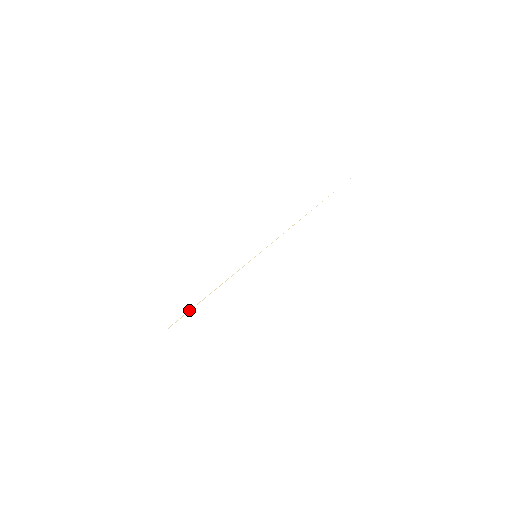
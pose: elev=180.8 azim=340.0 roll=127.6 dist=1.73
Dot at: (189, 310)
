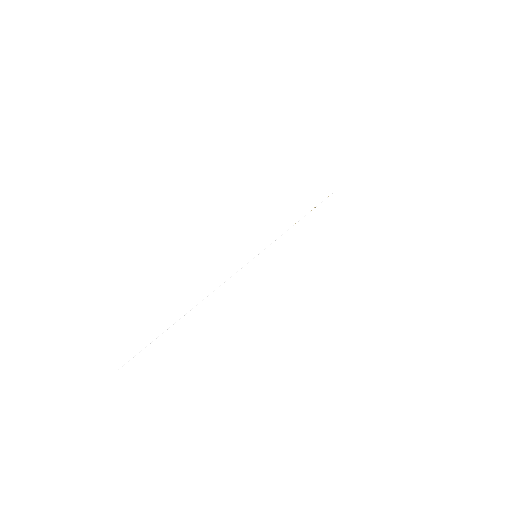
Dot at: occluded
